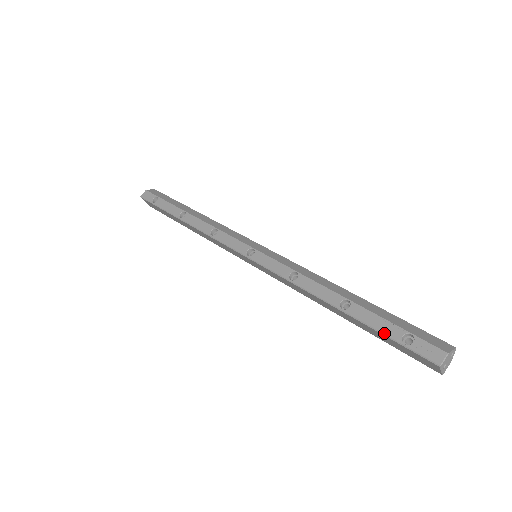
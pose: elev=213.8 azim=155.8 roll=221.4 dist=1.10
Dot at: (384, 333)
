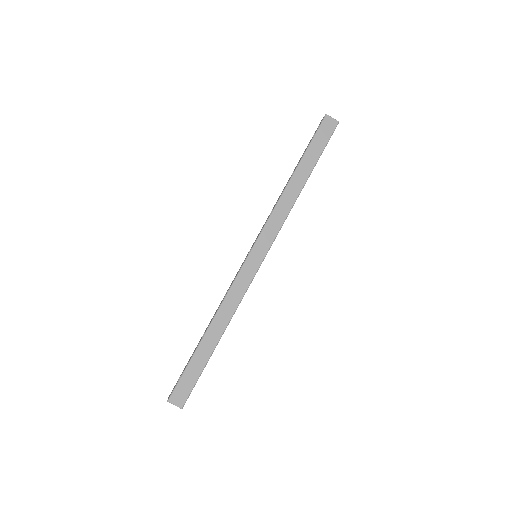
Dot at: (309, 144)
